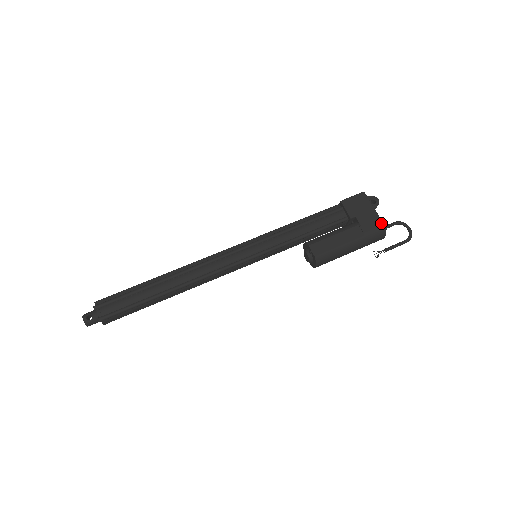
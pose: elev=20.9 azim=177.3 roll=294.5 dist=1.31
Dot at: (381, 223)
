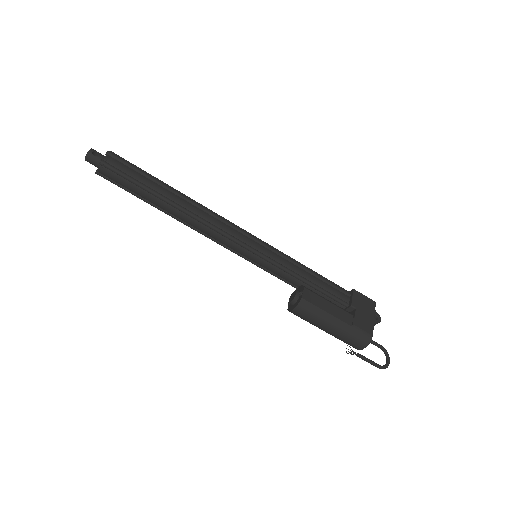
Dot at: (372, 332)
